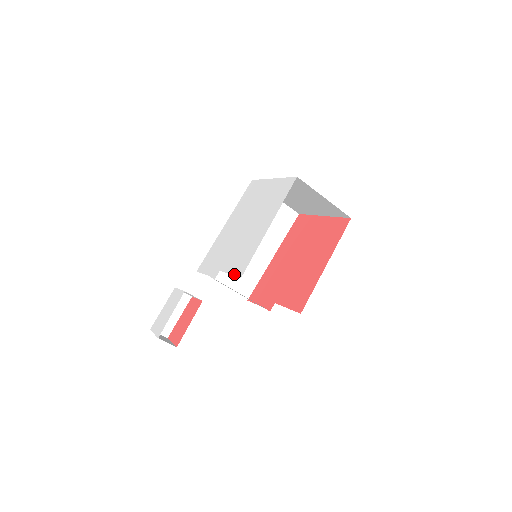
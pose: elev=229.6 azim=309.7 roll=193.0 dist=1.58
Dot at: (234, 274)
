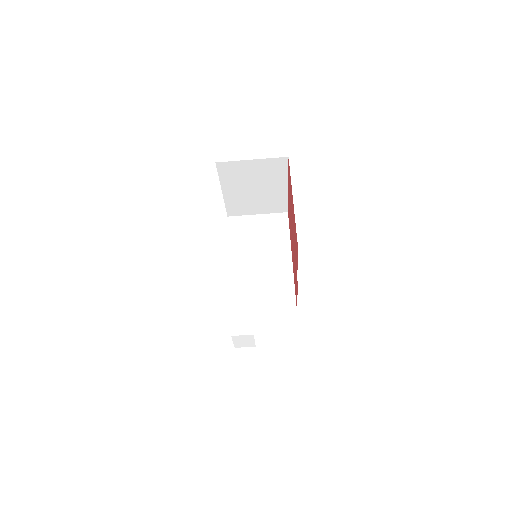
Dot at: occluded
